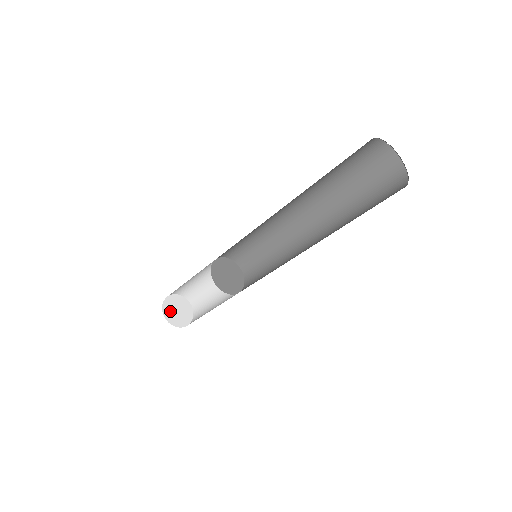
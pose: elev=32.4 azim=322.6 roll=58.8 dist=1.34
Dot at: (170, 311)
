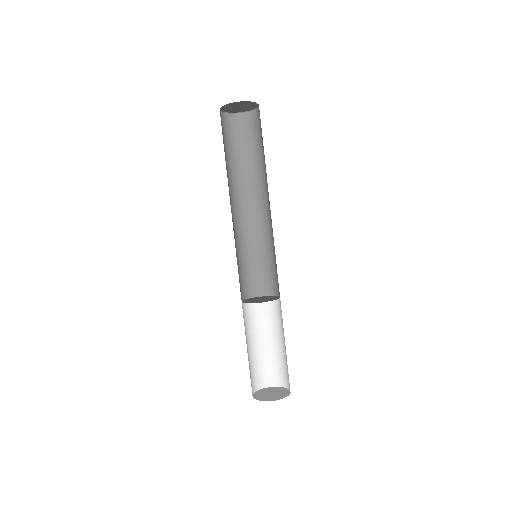
Dot at: (263, 396)
